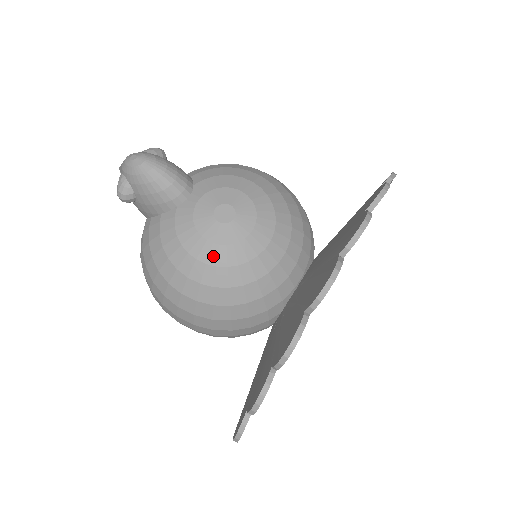
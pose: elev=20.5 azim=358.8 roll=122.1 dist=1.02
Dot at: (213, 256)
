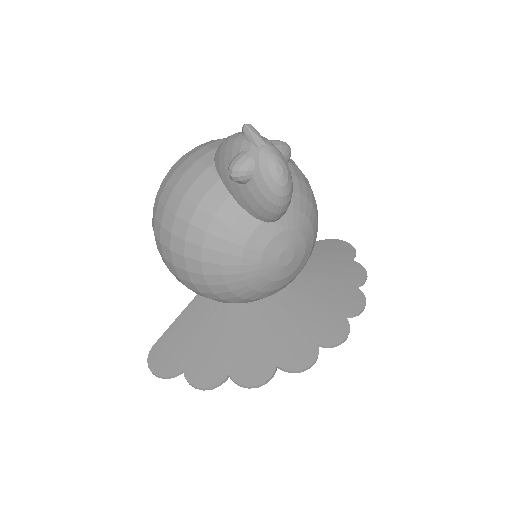
Dot at: (253, 280)
